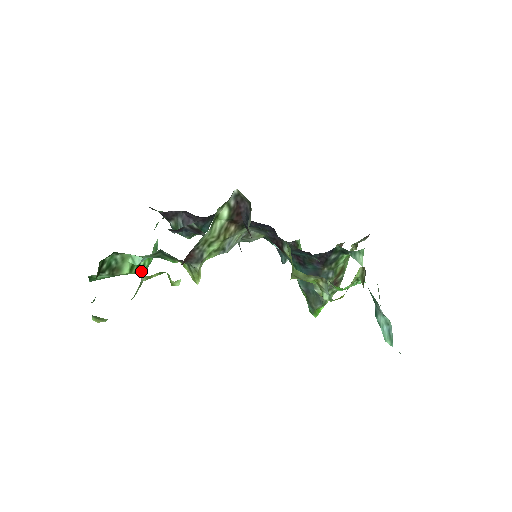
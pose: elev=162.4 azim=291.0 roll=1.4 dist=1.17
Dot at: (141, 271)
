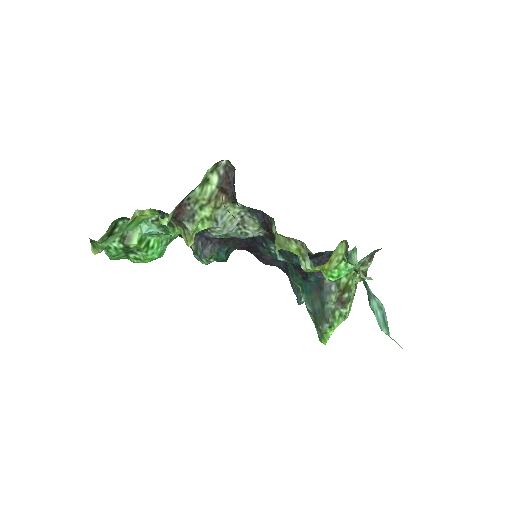
Dot at: (150, 253)
